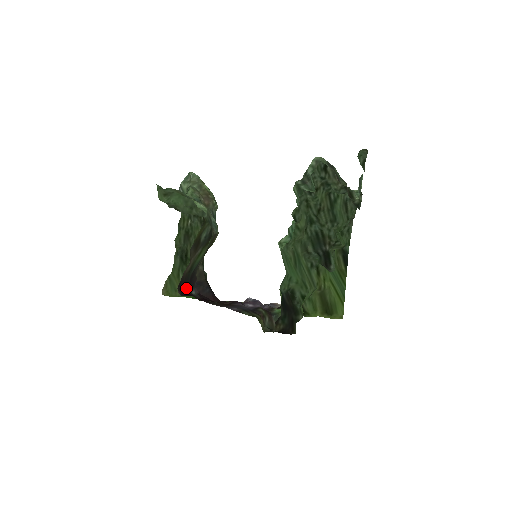
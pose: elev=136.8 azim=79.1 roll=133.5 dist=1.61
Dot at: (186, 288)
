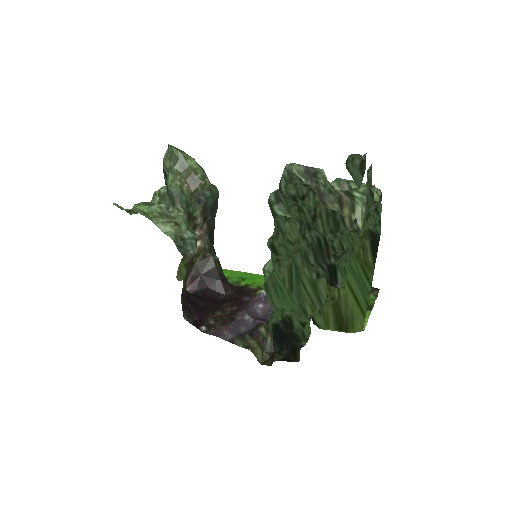
Dot at: occluded
